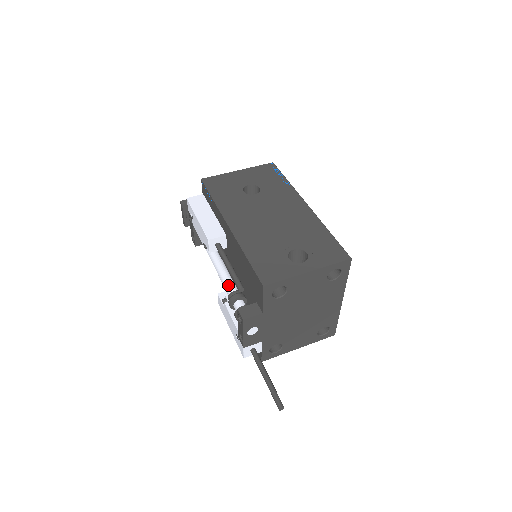
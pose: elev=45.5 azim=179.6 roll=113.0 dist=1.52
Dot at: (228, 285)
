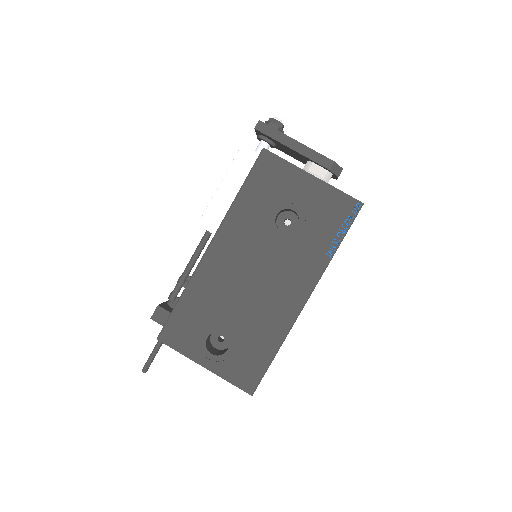
Dot at: occluded
